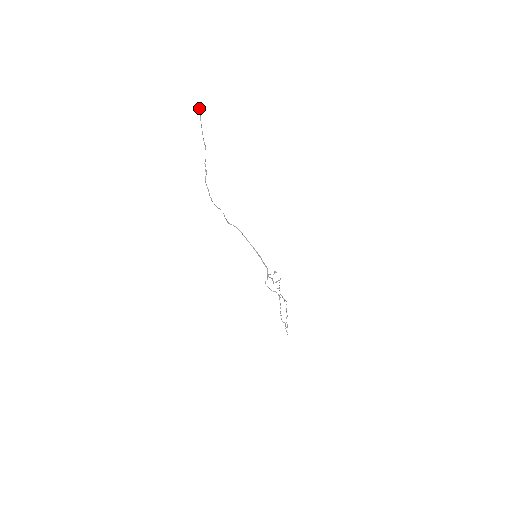
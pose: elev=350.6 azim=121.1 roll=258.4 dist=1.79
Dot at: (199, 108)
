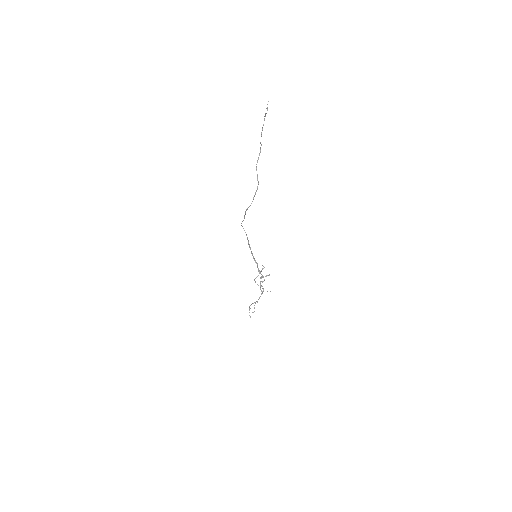
Dot at: (267, 104)
